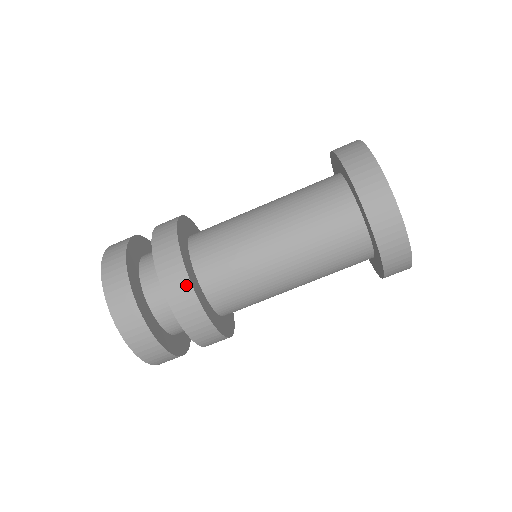
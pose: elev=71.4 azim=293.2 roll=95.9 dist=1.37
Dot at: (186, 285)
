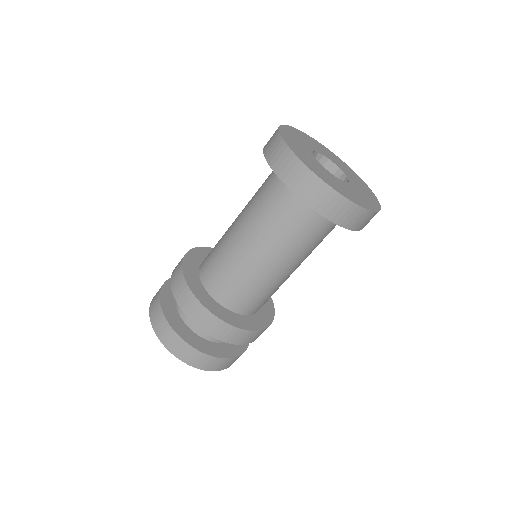
Dot at: (212, 318)
